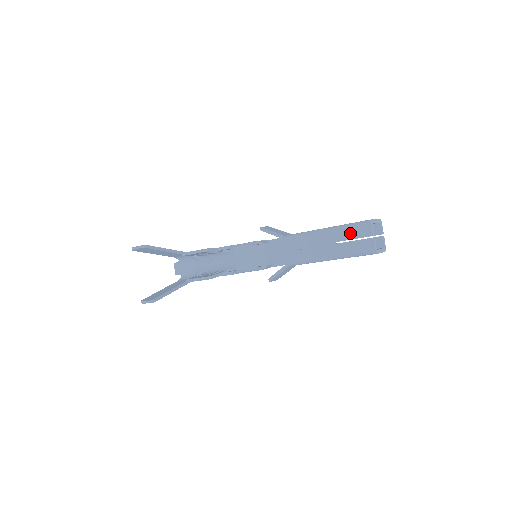
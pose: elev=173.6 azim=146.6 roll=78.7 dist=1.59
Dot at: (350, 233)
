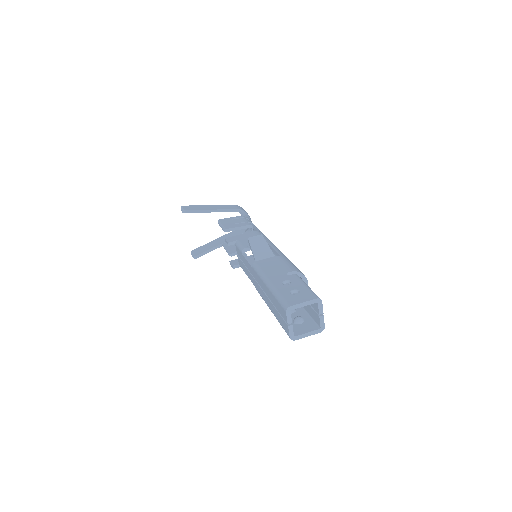
Dot at: (277, 305)
